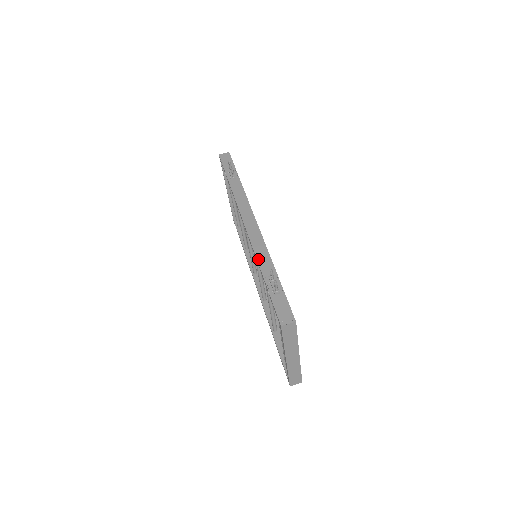
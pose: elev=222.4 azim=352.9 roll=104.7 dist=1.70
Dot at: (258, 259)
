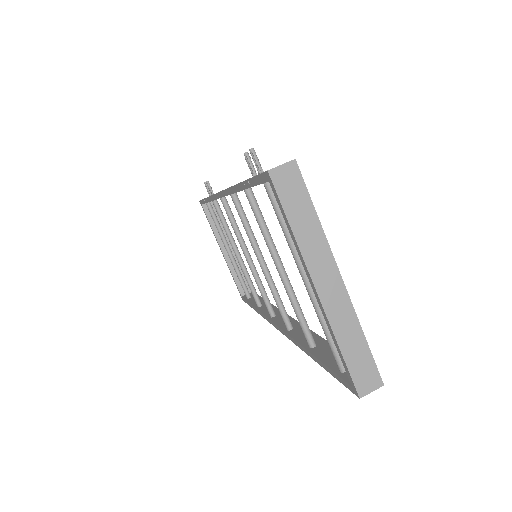
Dot at: occluded
